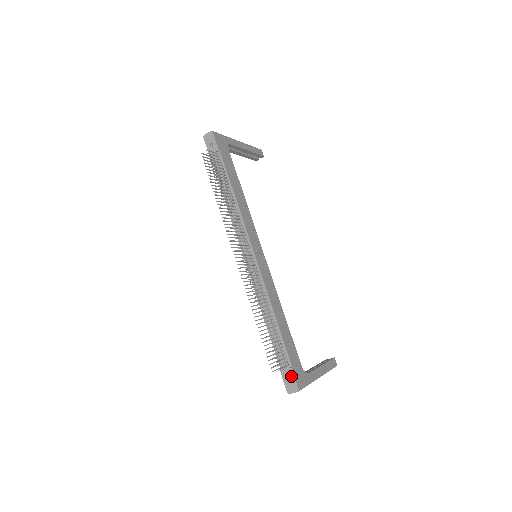
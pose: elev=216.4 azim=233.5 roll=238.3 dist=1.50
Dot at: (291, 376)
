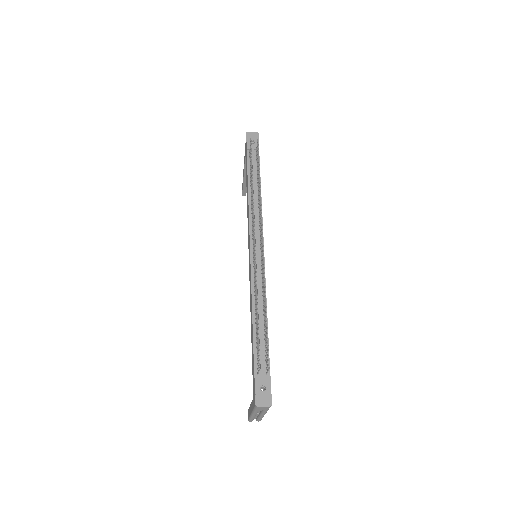
Dot at: (267, 386)
